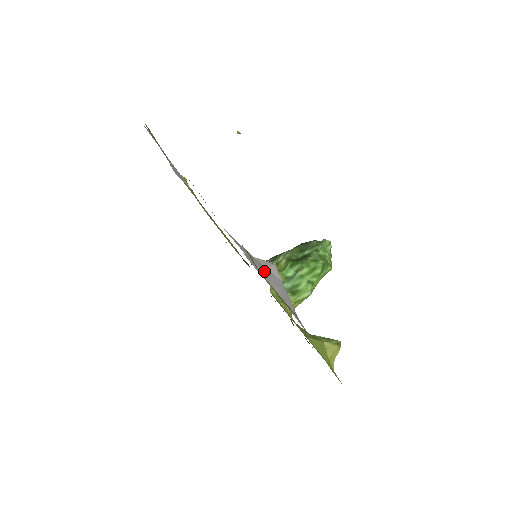
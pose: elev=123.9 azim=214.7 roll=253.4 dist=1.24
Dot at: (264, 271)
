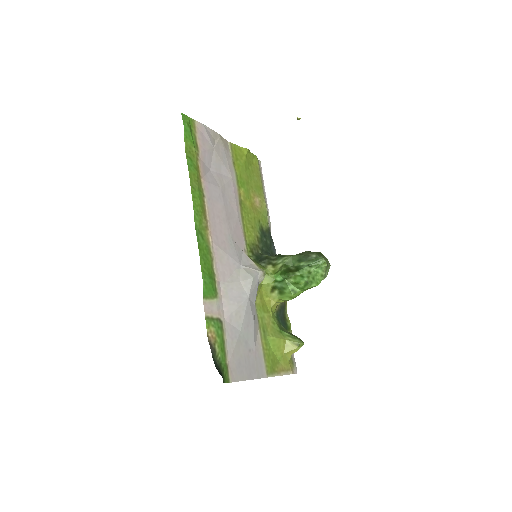
Dot at: (232, 288)
